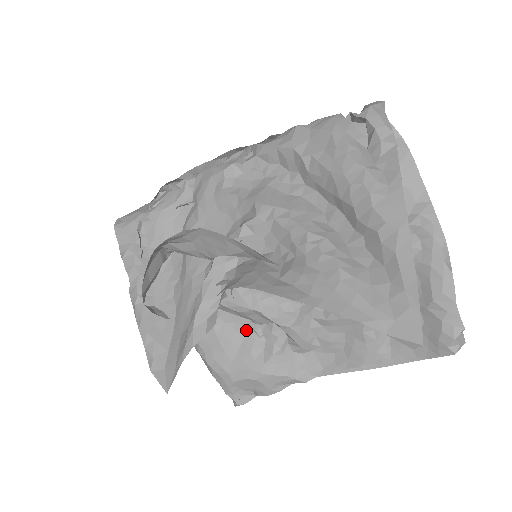
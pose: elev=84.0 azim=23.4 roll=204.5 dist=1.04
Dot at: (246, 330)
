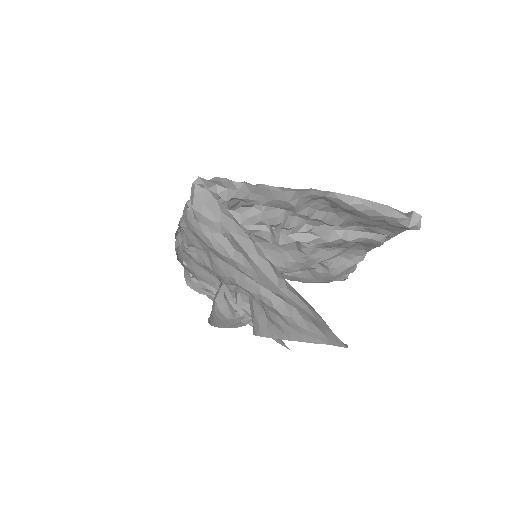
Dot at: occluded
